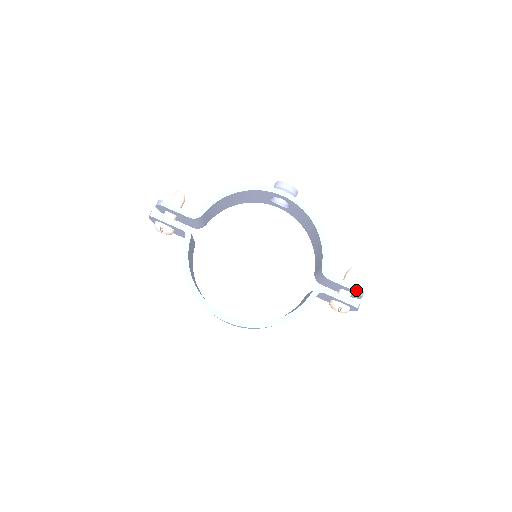
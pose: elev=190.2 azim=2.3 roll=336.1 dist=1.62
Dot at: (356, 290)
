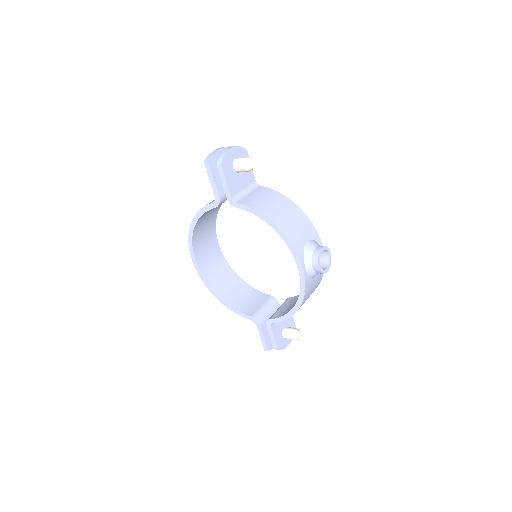
Dot at: (274, 347)
